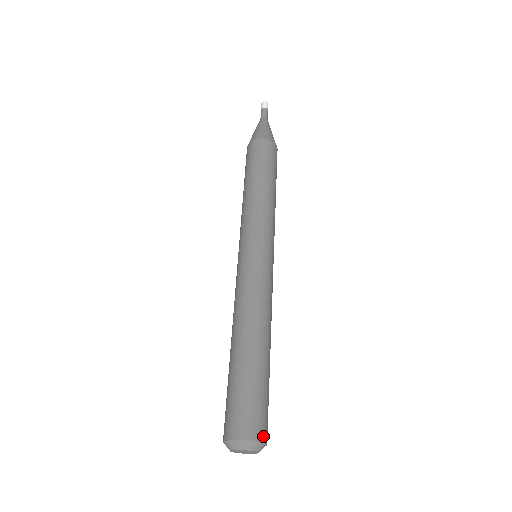
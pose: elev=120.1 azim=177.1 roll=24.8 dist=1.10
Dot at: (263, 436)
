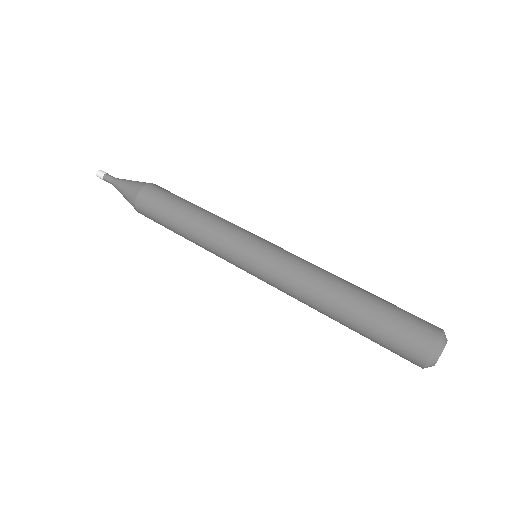
Dot at: (437, 327)
